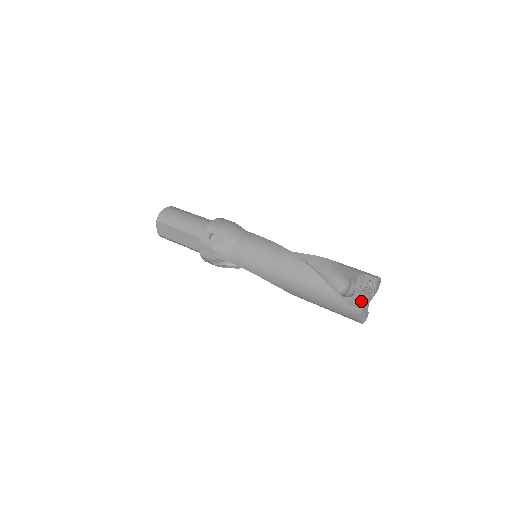
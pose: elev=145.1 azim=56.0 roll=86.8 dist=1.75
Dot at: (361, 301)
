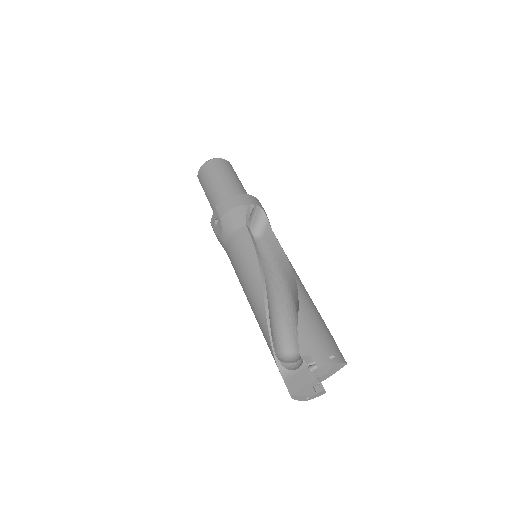
Dot at: (297, 384)
